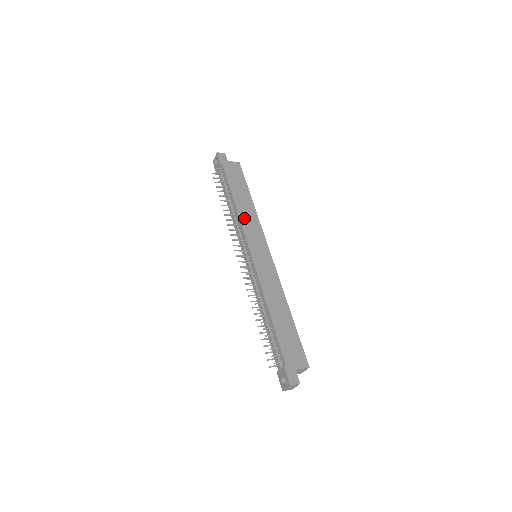
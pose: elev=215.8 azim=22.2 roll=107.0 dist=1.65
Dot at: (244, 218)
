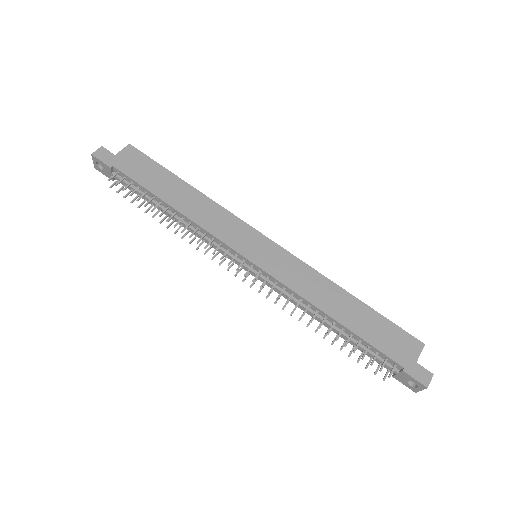
Dot at: (203, 220)
